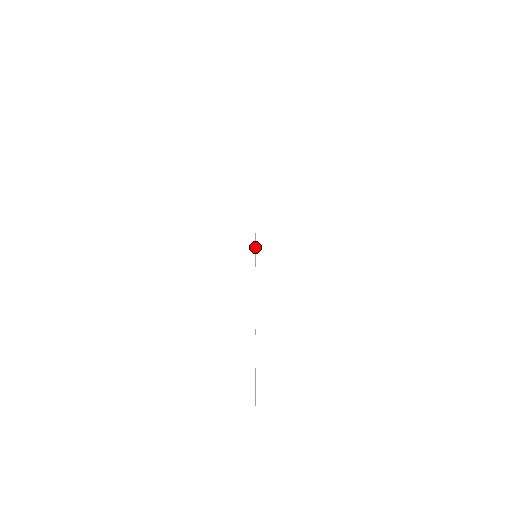
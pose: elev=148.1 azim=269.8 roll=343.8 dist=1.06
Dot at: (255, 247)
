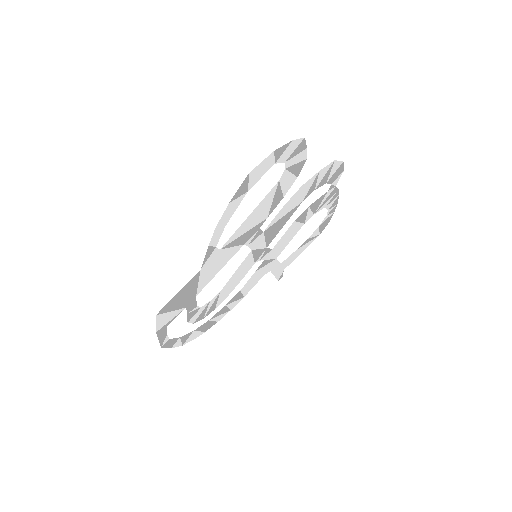
Dot at: (161, 325)
